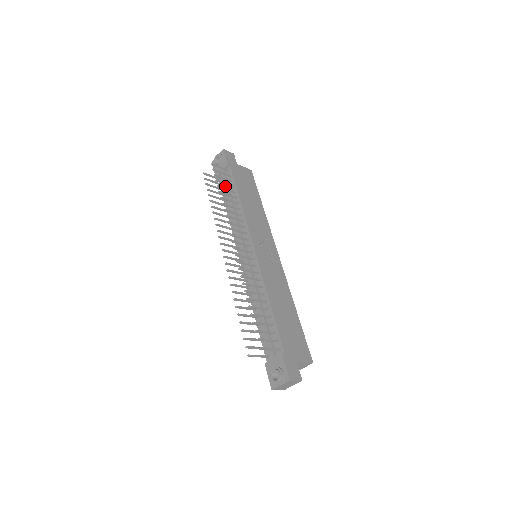
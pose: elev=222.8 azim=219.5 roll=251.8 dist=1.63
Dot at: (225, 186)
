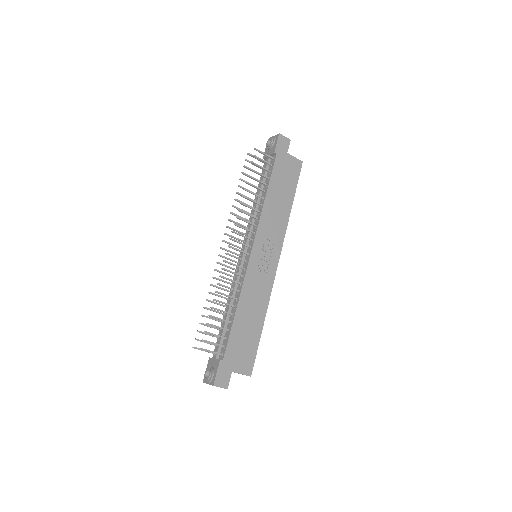
Dot at: (263, 173)
